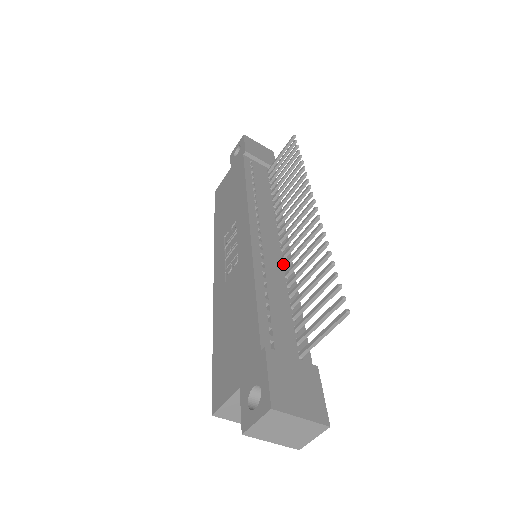
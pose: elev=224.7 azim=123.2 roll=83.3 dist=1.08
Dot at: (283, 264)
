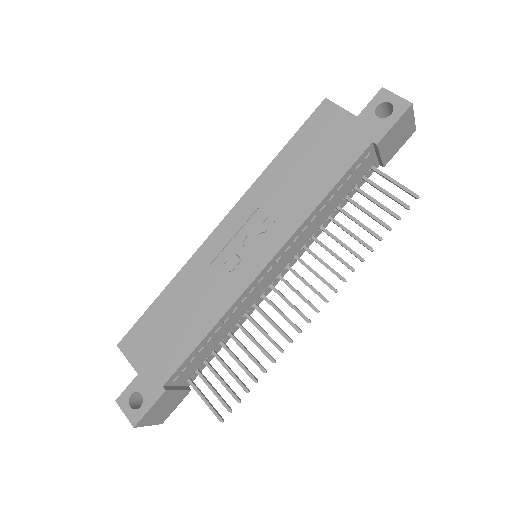
Dot at: (254, 303)
